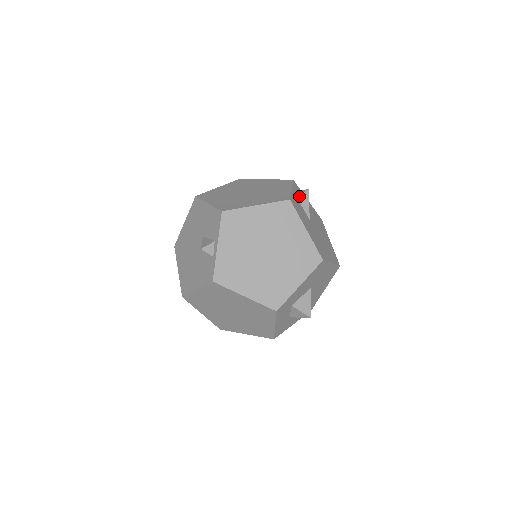
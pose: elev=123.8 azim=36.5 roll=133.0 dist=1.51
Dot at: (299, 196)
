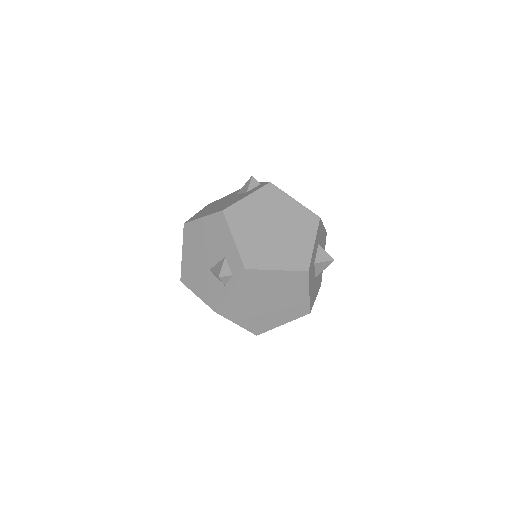
Dot at: occluded
